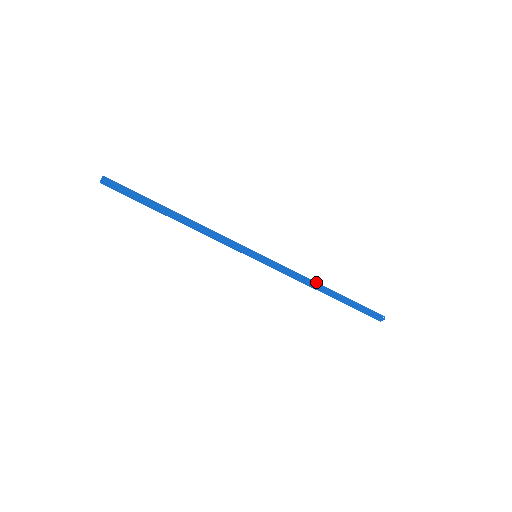
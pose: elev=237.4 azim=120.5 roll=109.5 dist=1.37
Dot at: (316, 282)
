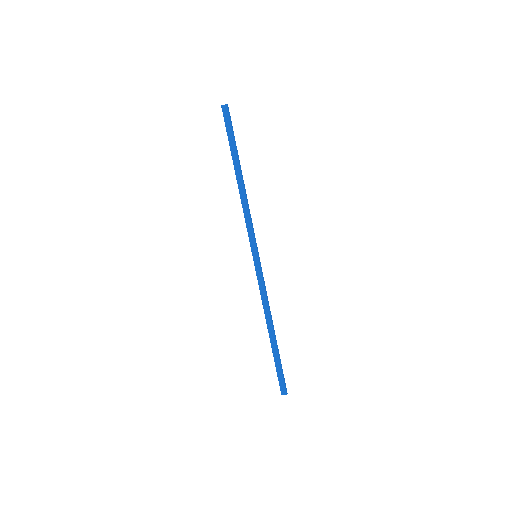
Dot at: occluded
